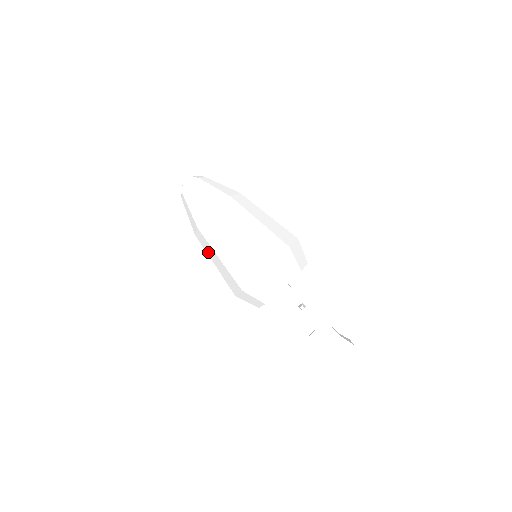
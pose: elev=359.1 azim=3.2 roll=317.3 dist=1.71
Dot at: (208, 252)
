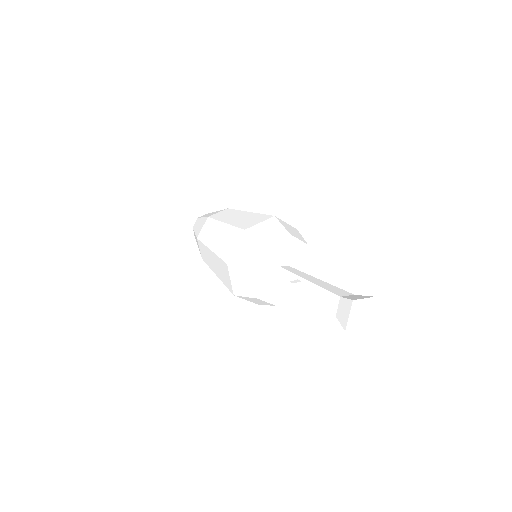
Dot at: occluded
